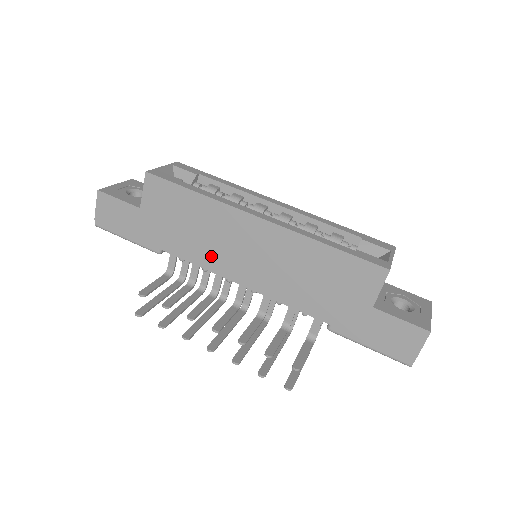
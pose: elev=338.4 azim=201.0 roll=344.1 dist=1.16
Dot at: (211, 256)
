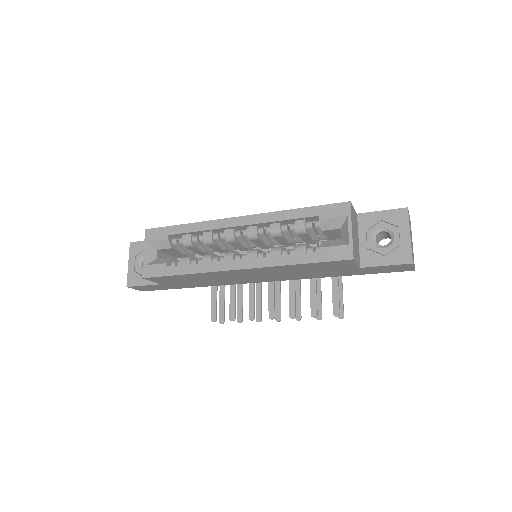
Dot at: (230, 282)
